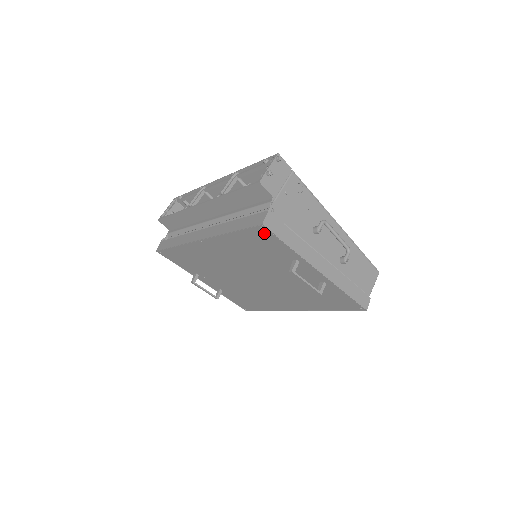
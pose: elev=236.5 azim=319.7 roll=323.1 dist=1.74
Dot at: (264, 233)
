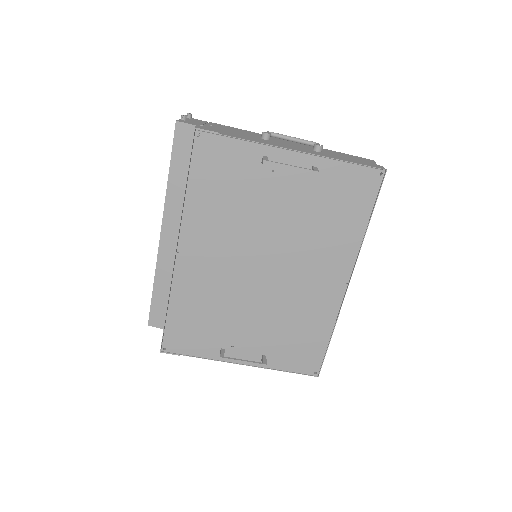
Dot at: (207, 144)
